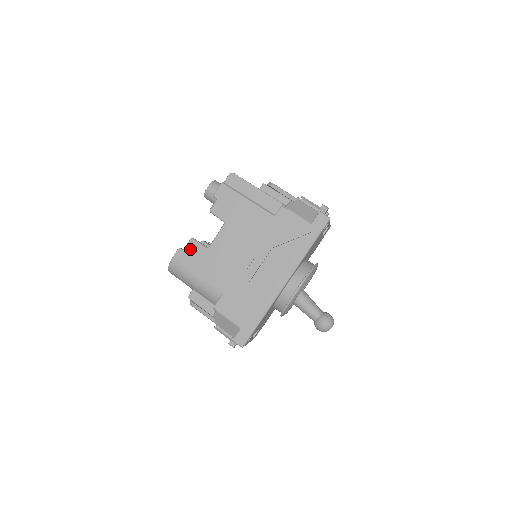
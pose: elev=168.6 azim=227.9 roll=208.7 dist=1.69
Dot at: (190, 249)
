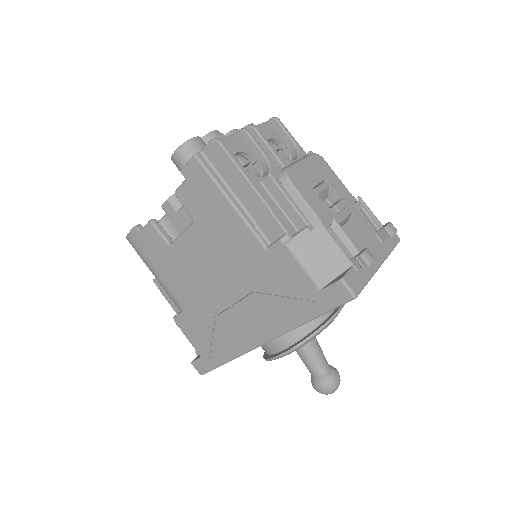
Dot at: (148, 235)
